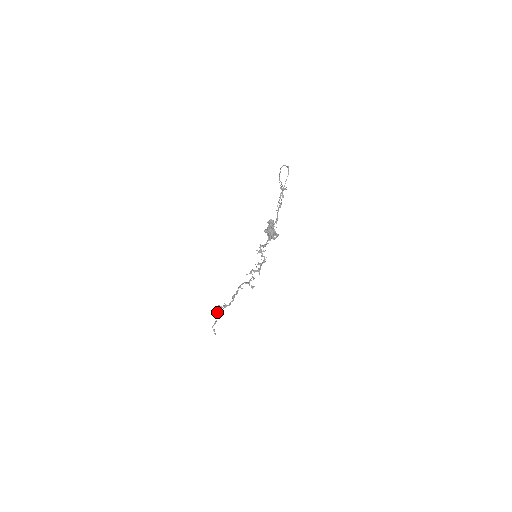
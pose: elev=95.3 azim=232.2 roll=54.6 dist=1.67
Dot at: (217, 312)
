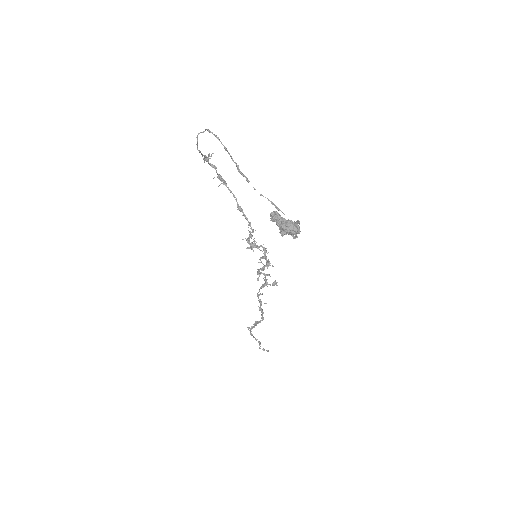
Dot at: (252, 334)
